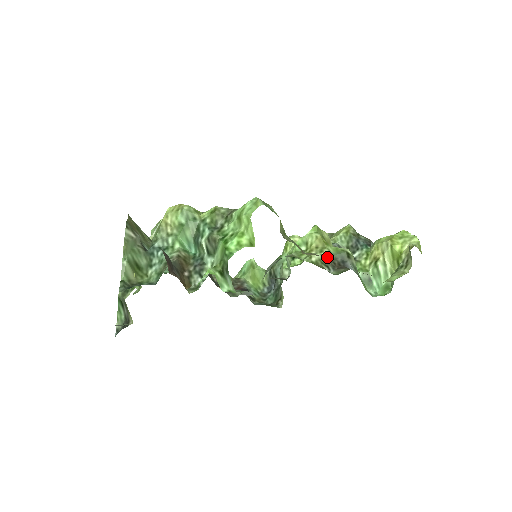
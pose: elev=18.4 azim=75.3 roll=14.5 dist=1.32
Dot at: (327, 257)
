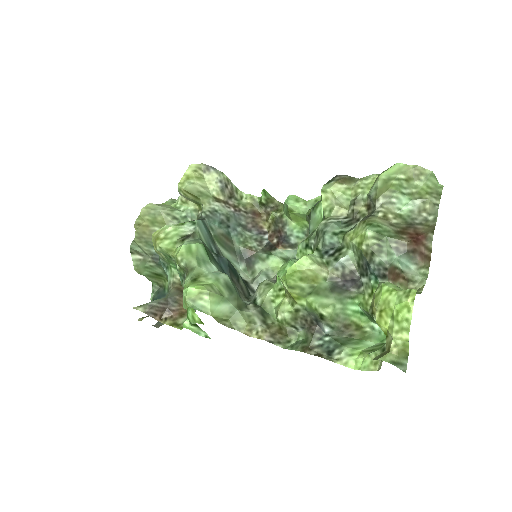
Dot at: (297, 313)
